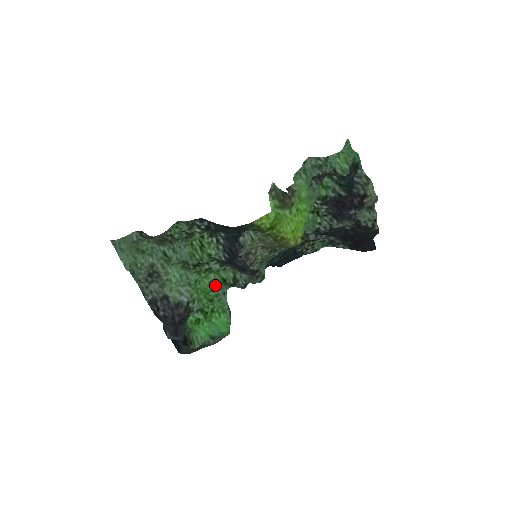
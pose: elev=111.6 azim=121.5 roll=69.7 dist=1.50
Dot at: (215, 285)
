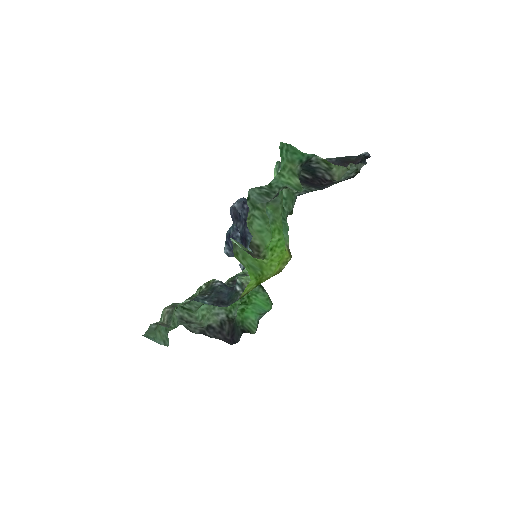
Dot at: occluded
